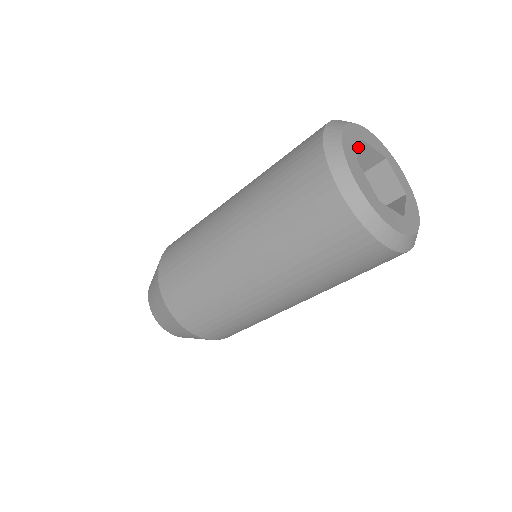
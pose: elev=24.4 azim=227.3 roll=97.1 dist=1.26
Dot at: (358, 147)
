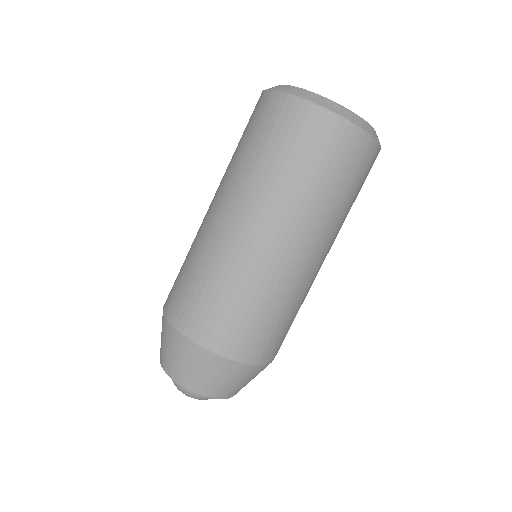
Dot at: occluded
